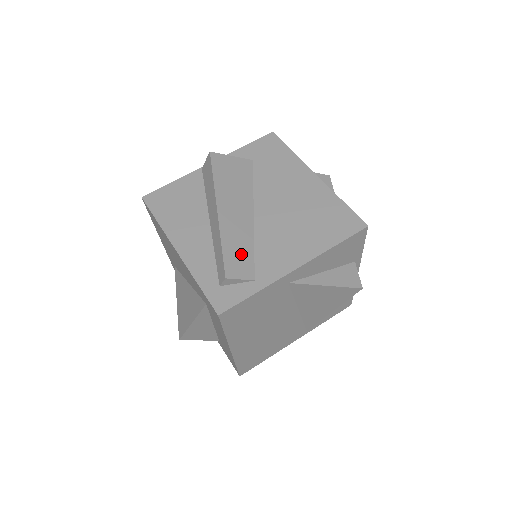
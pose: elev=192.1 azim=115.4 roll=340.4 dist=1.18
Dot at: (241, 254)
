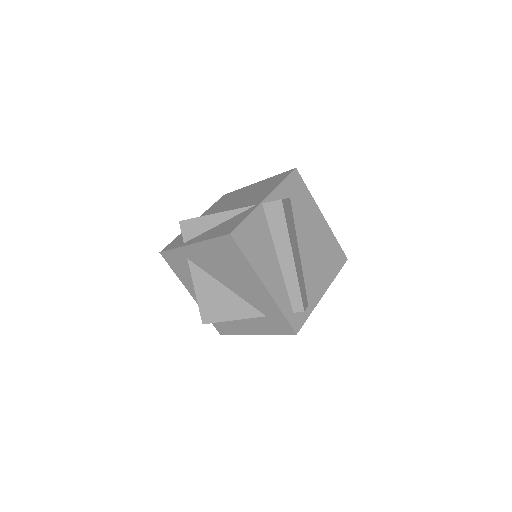
Dot at: (303, 288)
